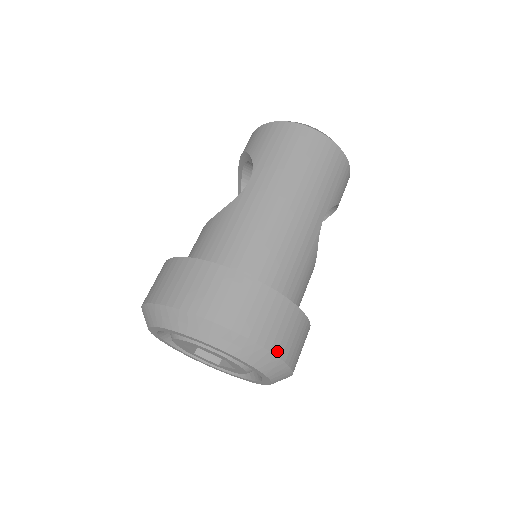
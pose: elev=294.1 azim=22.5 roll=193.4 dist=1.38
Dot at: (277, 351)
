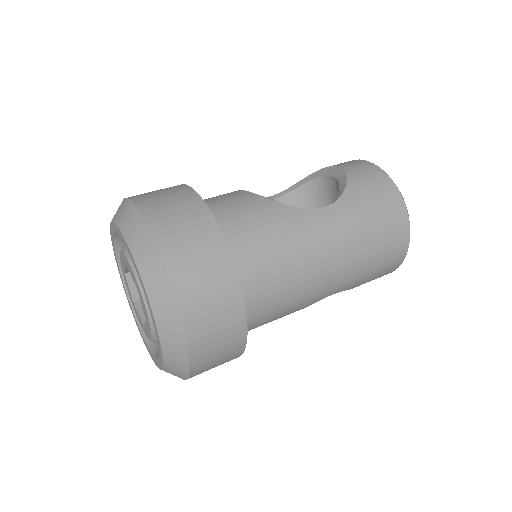
Dot at: (194, 367)
